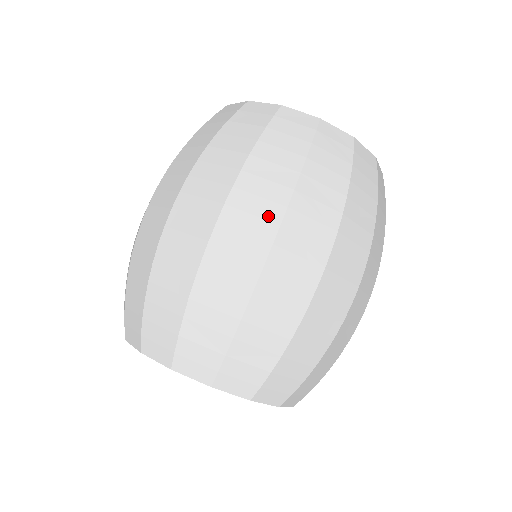
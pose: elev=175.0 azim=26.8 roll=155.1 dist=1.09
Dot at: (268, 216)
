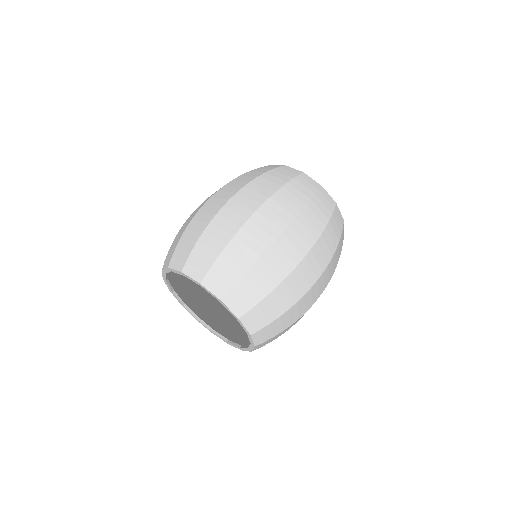
Dot at: (233, 191)
